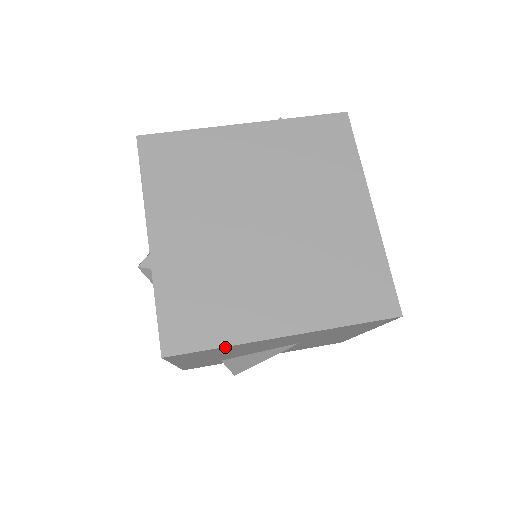
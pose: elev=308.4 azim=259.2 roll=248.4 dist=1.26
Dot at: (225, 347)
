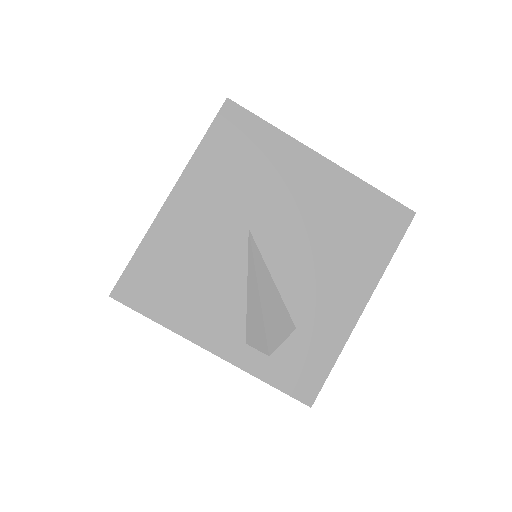
Dot at: occluded
